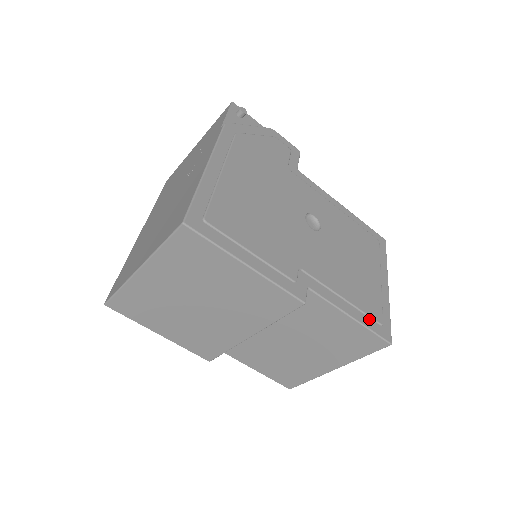
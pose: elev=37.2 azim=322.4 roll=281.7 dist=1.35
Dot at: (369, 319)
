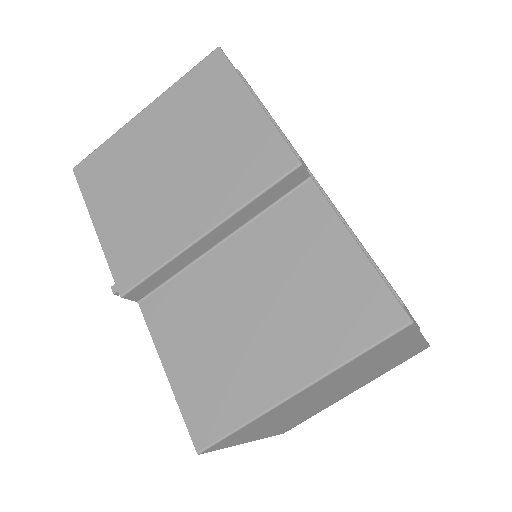
Dot at: (383, 278)
